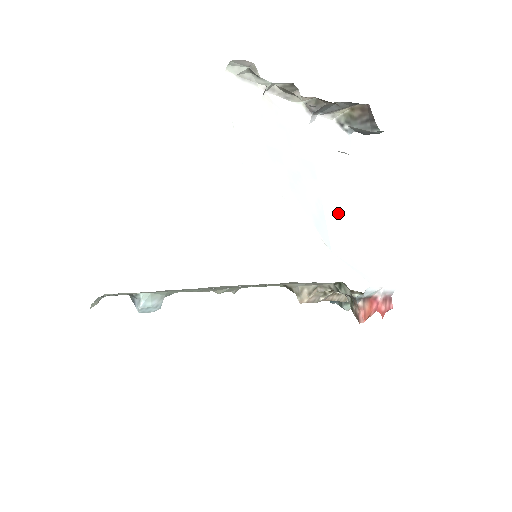
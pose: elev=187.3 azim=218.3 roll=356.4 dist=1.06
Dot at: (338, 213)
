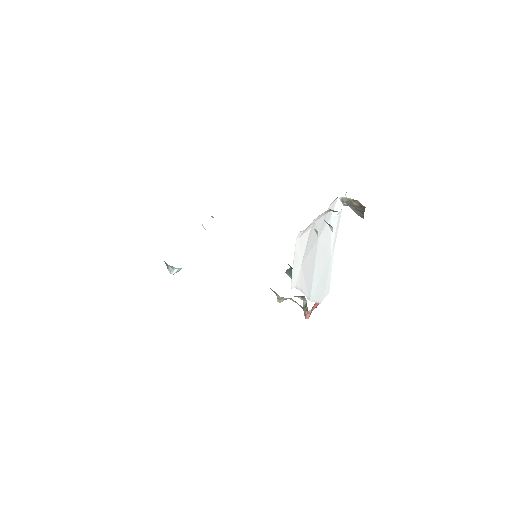
Dot at: (319, 268)
